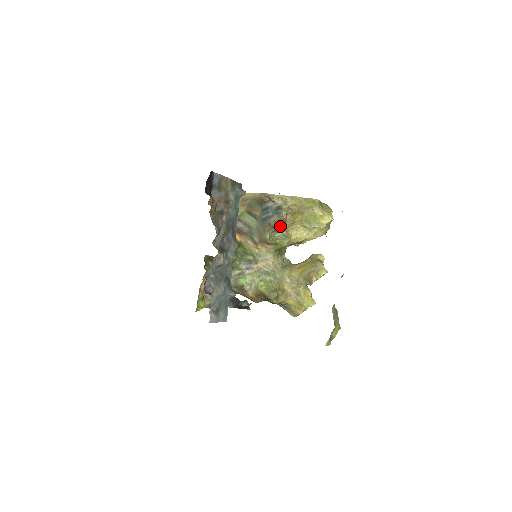
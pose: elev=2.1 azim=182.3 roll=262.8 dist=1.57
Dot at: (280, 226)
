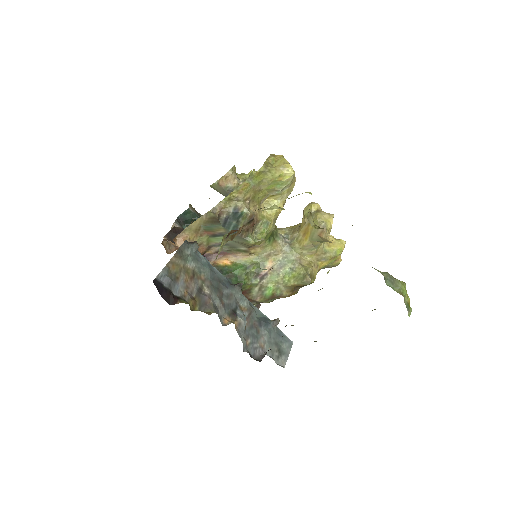
Dot at: (253, 223)
